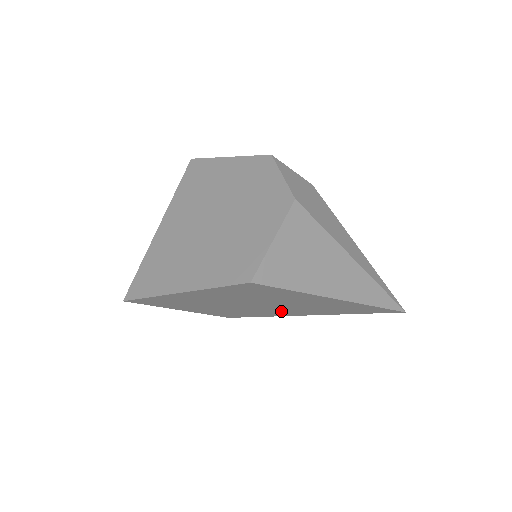
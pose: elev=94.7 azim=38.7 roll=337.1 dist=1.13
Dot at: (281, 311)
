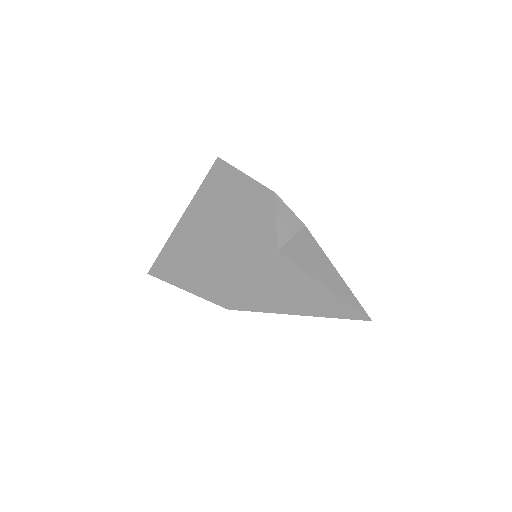
Dot at: occluded
